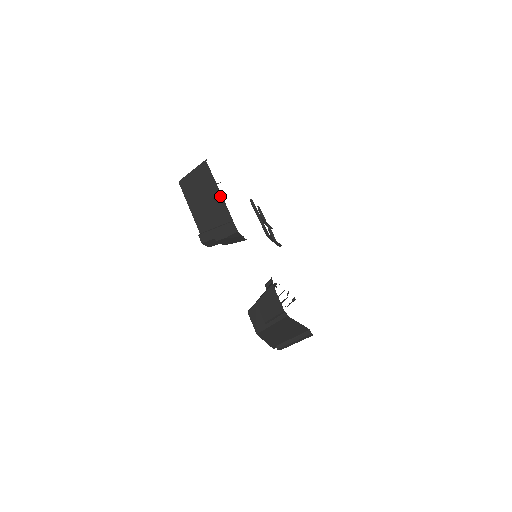
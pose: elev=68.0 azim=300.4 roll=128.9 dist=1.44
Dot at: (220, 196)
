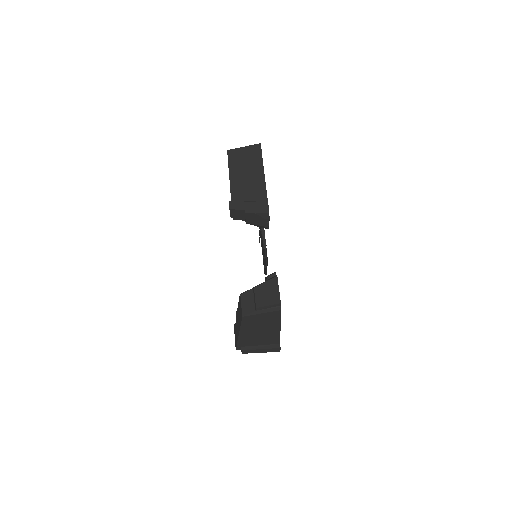
Dot at: (263, 177)
